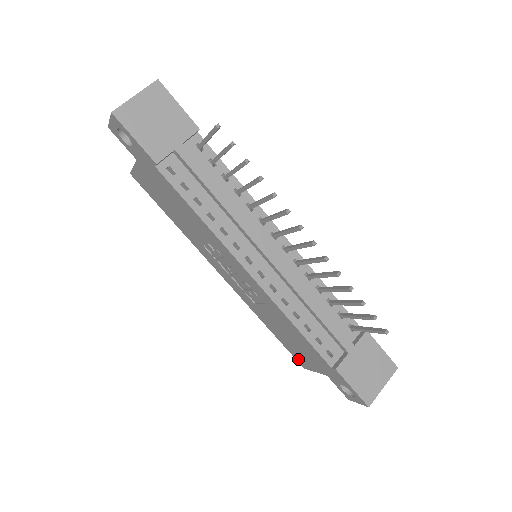
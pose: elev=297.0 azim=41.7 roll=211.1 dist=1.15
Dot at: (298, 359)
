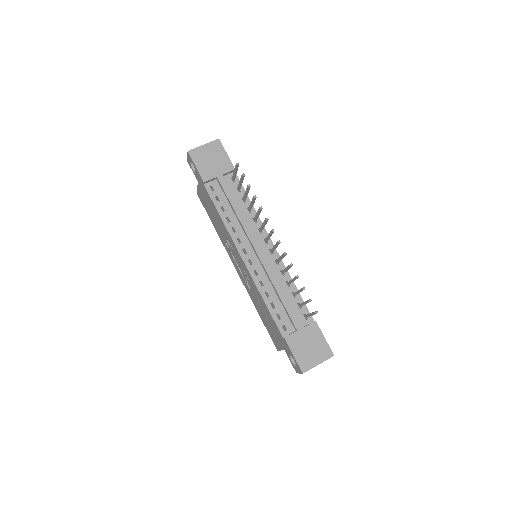
Dot at: (273, 341)
